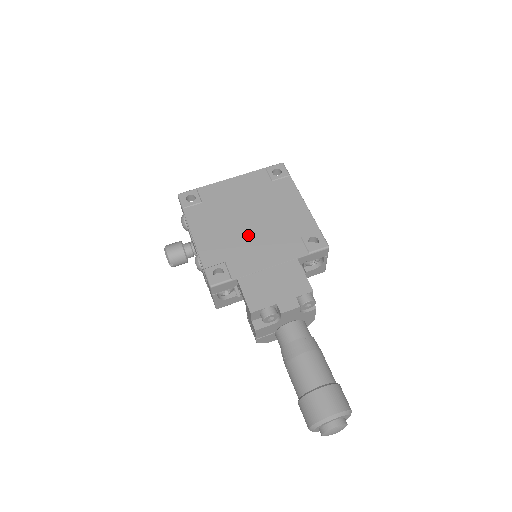
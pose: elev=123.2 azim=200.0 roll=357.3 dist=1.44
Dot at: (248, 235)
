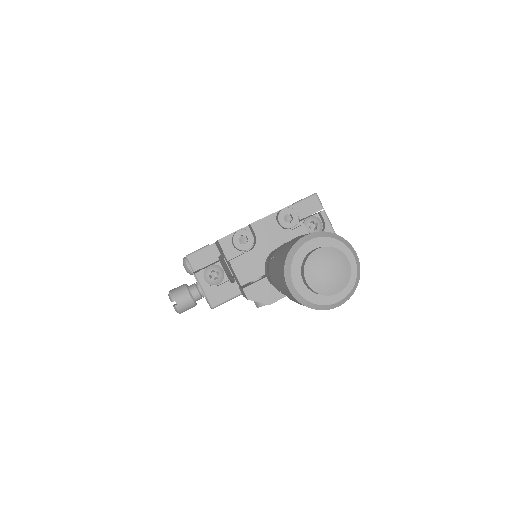
Dot at: occluded
